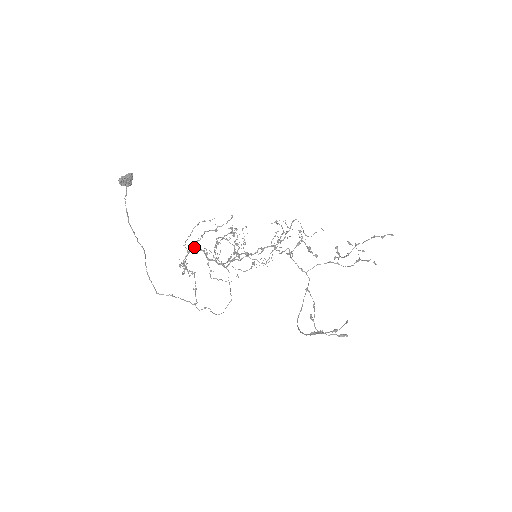
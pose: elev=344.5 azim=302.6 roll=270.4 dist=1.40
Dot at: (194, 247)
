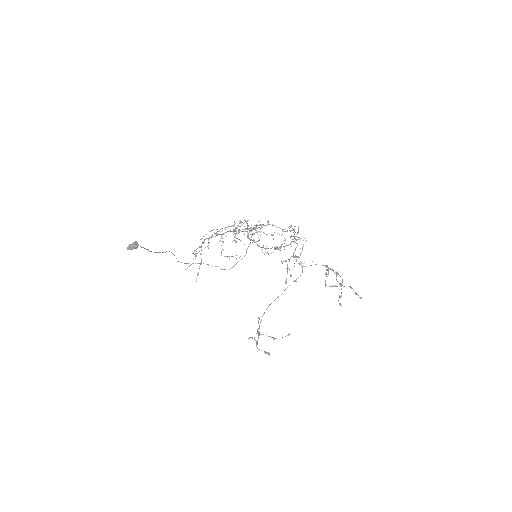
Dot at: (211, 236)
